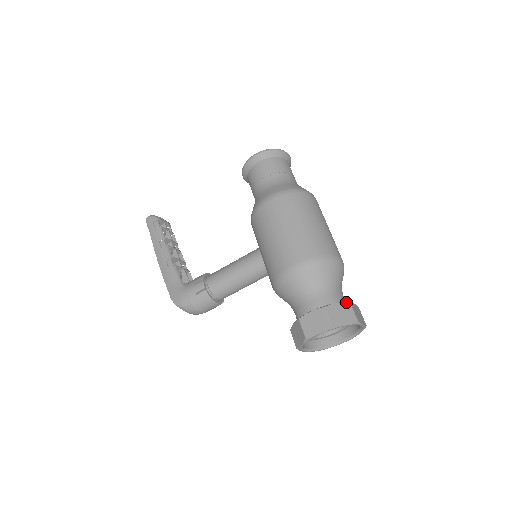
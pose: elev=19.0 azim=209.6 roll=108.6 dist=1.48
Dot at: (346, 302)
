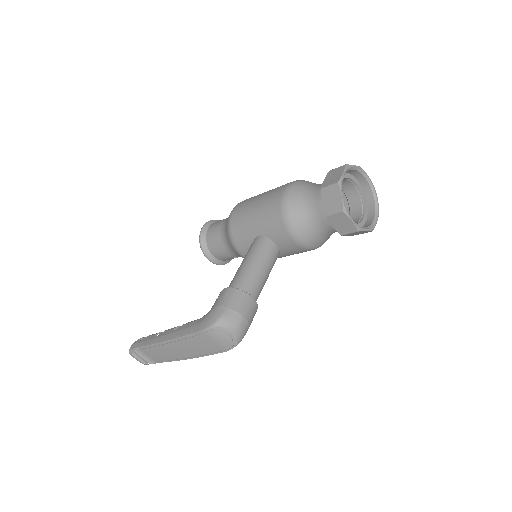
Dot at: occluded
